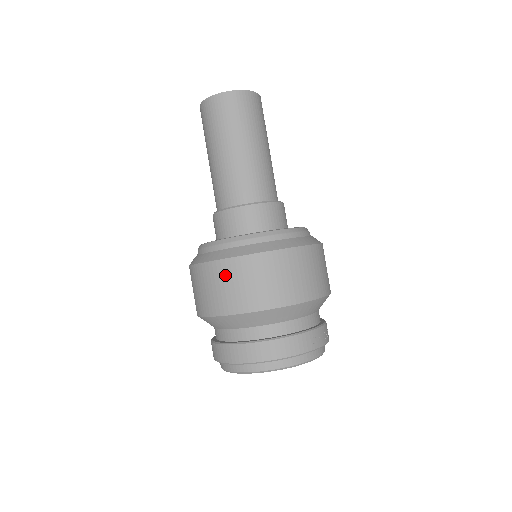
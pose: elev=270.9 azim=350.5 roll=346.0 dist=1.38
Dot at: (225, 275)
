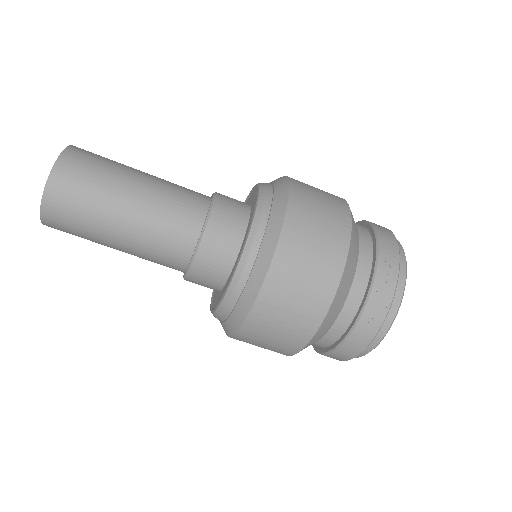
Dot at: occluded
